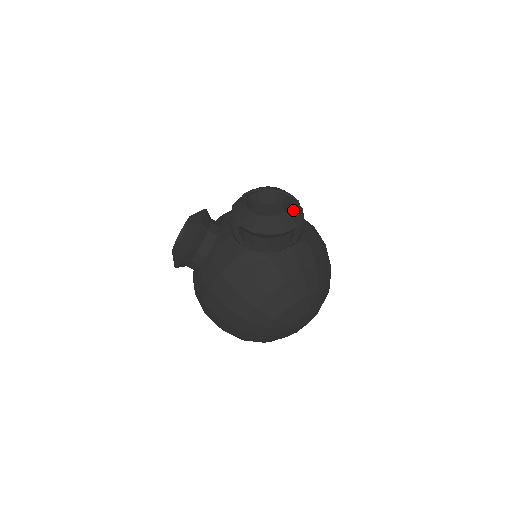
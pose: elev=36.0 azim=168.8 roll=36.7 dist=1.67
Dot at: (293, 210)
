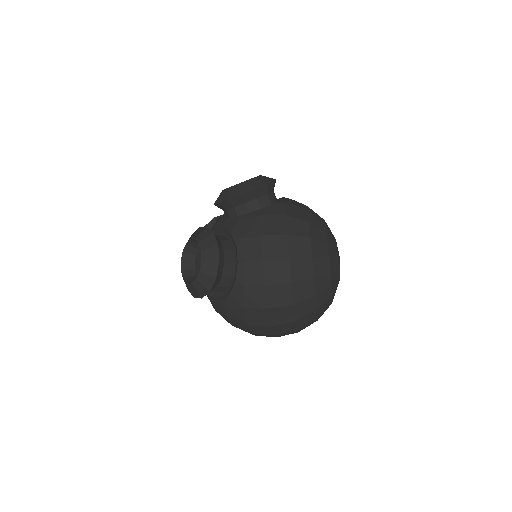
Dot at: occluded
